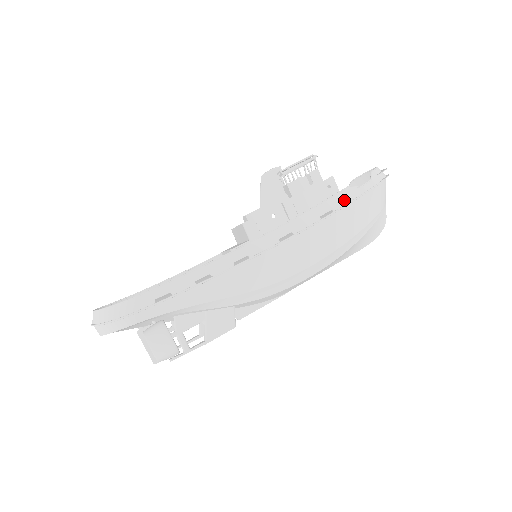
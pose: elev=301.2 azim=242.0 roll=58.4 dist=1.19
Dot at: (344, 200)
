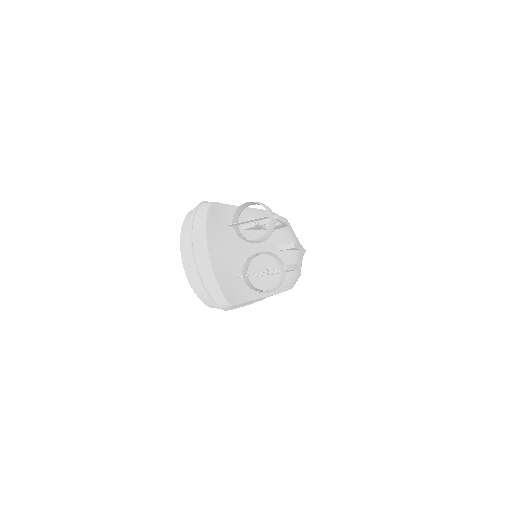
Dot at: occluded
